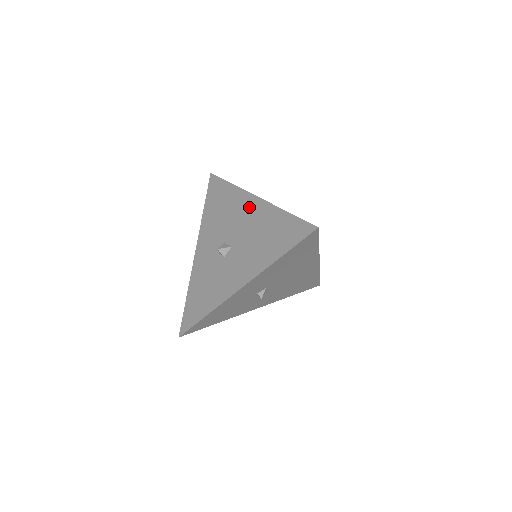
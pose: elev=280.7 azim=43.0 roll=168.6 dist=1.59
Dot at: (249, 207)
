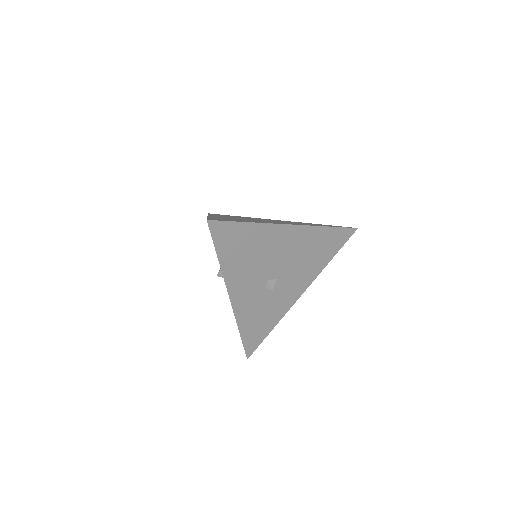
Dot at: occluded
